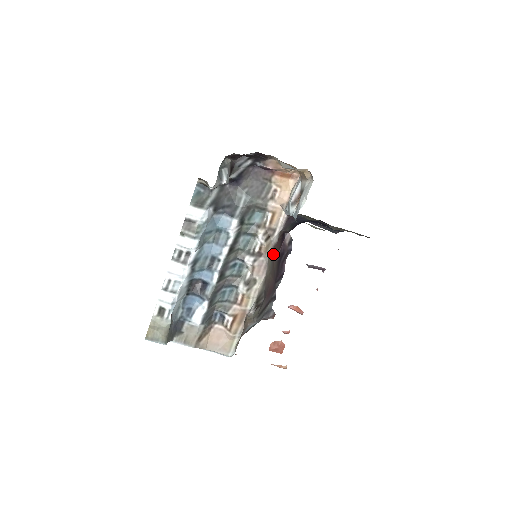
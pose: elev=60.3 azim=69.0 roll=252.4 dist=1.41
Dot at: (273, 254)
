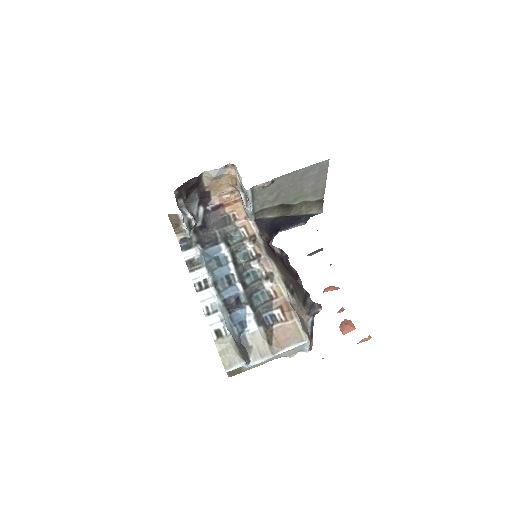
Dot at: (272, 257)
